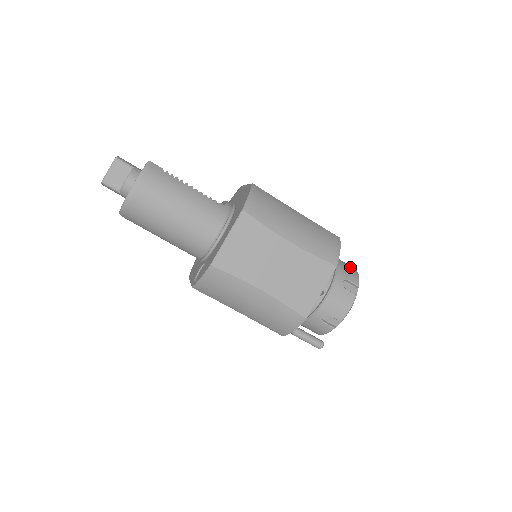
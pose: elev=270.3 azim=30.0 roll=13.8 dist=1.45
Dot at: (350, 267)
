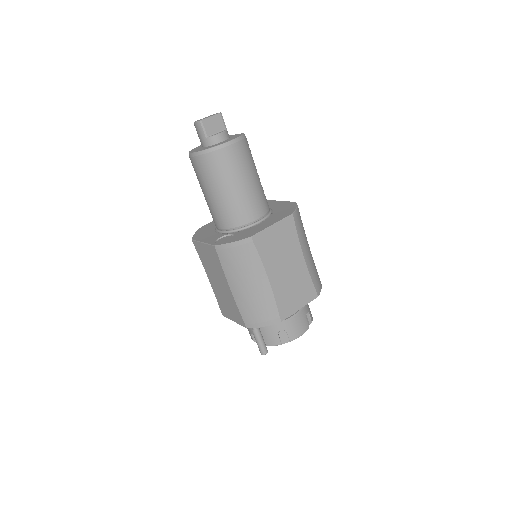
Dot at: occluded
